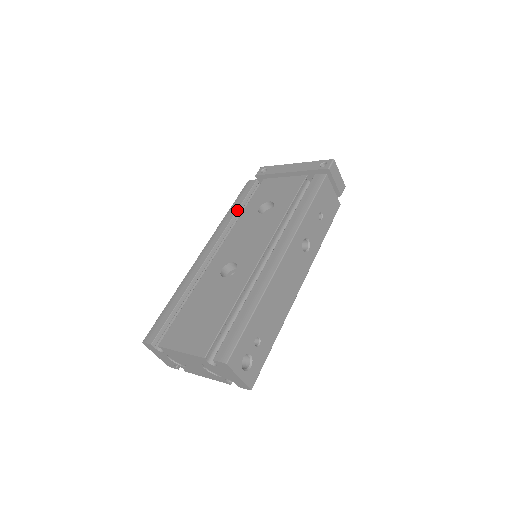
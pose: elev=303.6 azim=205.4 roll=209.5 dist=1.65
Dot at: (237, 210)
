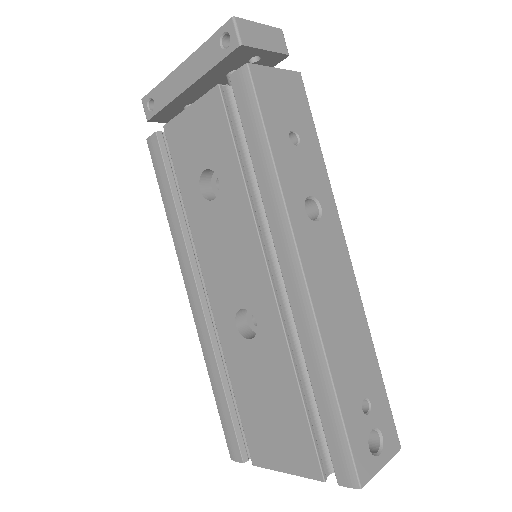
Dot at: (175, 207)
